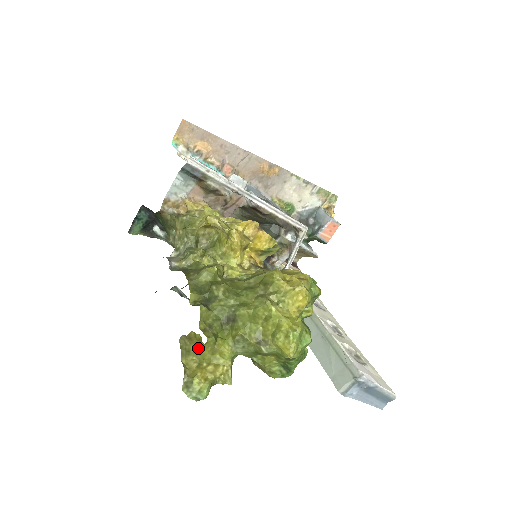
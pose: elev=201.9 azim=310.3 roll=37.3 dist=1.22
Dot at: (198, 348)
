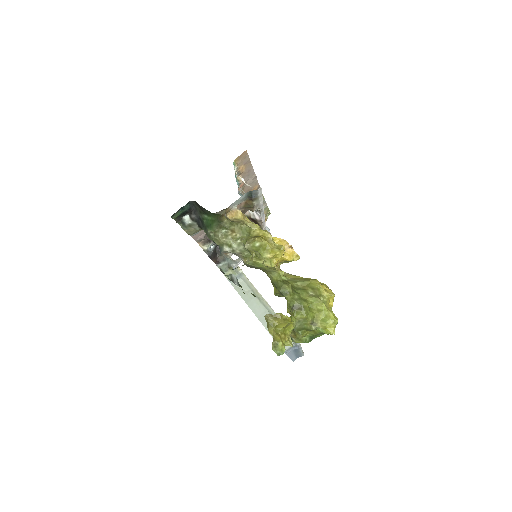
Dot at: (280, 323)
